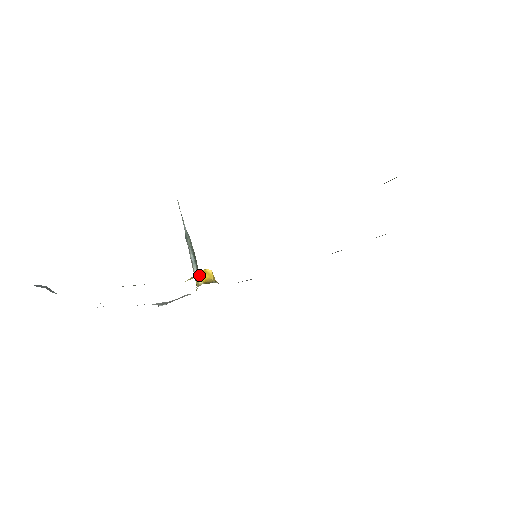
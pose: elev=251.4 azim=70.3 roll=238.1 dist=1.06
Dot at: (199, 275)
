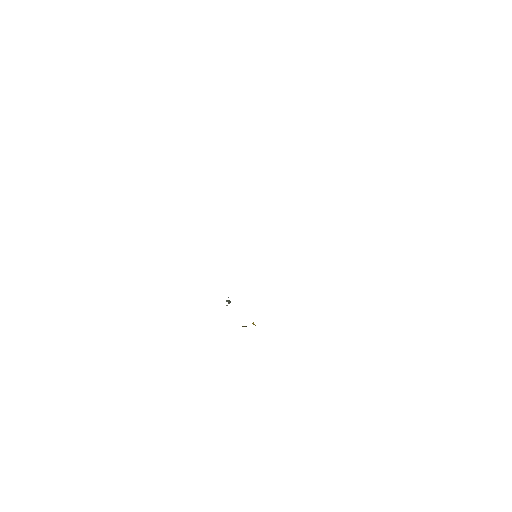
Dot at: (227, 301)
